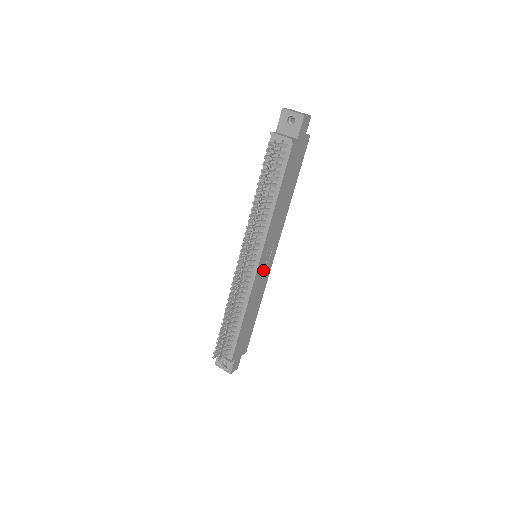
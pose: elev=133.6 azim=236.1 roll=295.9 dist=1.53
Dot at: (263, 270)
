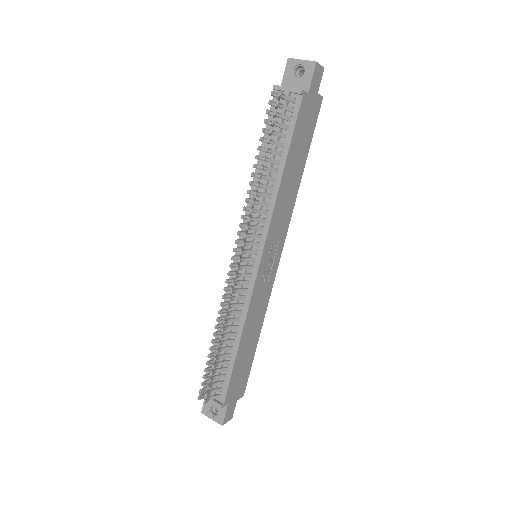
Dot at: (265, 275)
